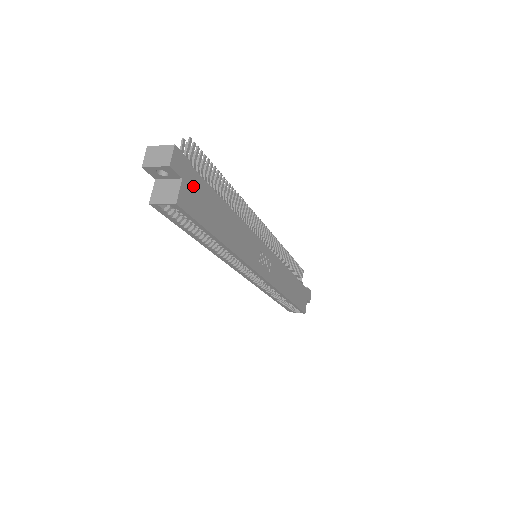
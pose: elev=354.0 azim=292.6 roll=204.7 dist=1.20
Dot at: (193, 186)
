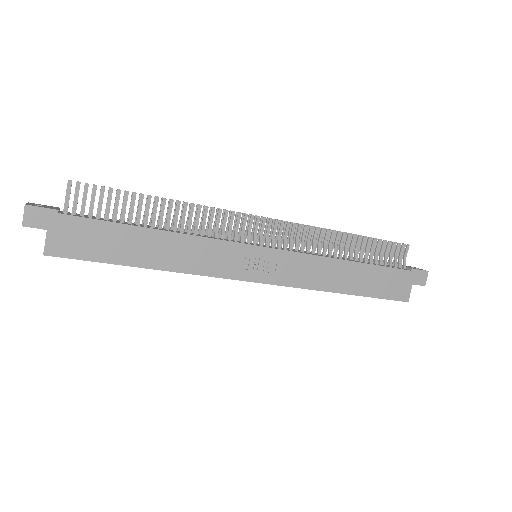
Dot at: (69, 230)
